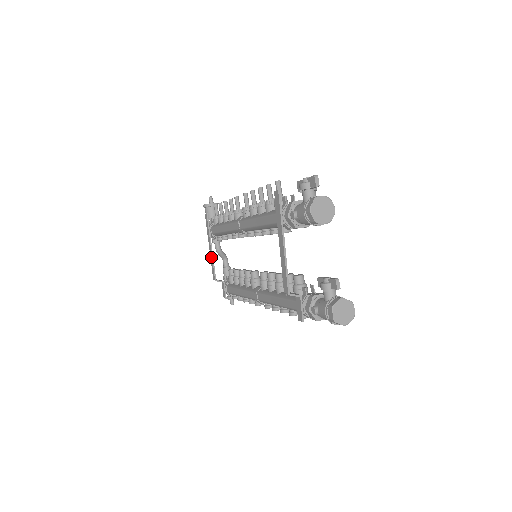
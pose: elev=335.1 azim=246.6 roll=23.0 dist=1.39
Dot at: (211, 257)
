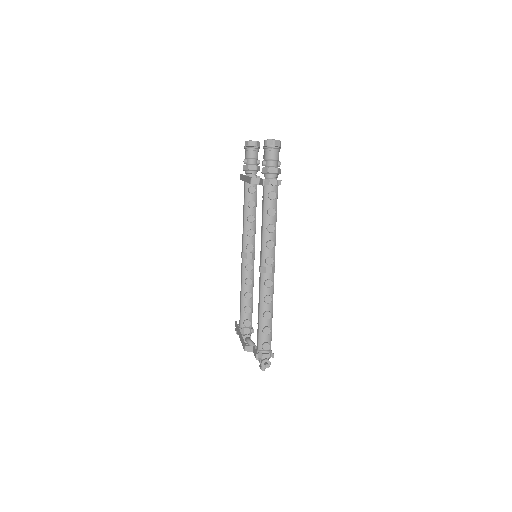
Dot at: (241, 338)
